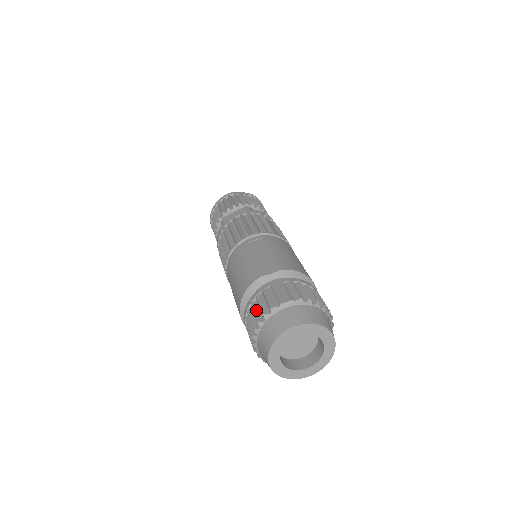
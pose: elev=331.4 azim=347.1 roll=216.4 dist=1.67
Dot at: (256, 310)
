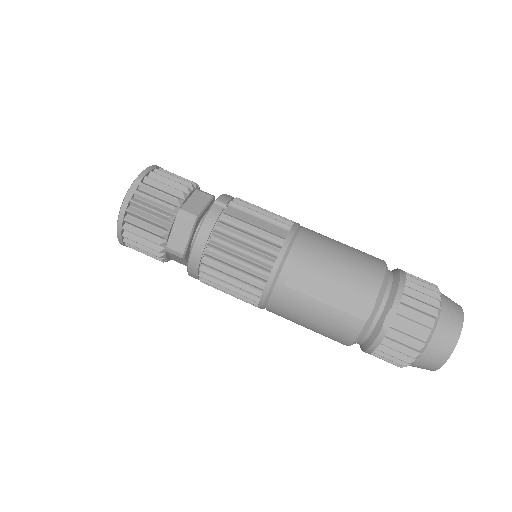
Dot at: (393, 353)
